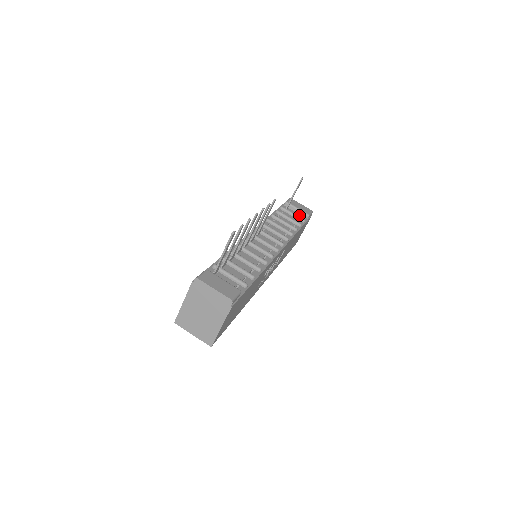
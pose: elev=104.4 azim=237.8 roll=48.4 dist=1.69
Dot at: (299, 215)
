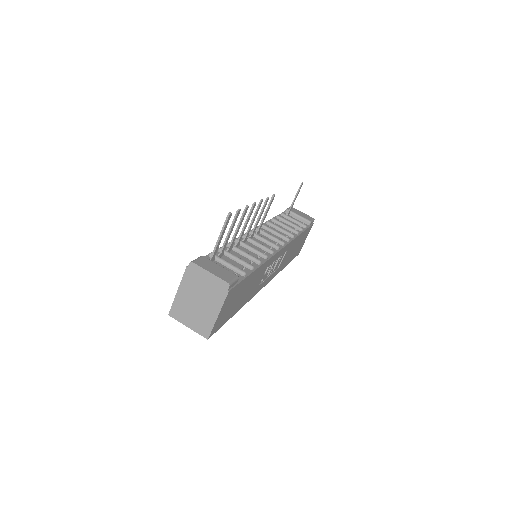
Dot at: occluded
